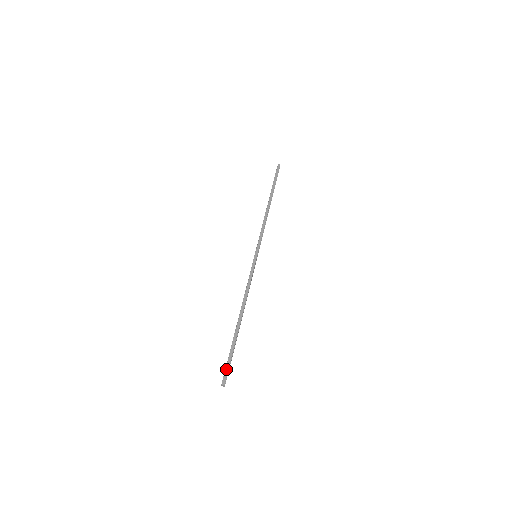
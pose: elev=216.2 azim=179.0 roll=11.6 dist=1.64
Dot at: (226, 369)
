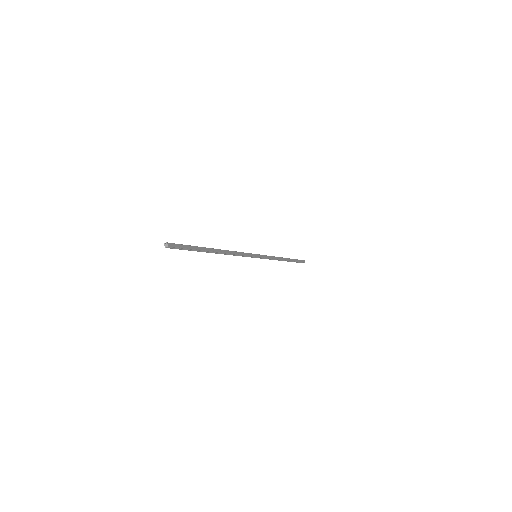
Dot at: (180, 245)
